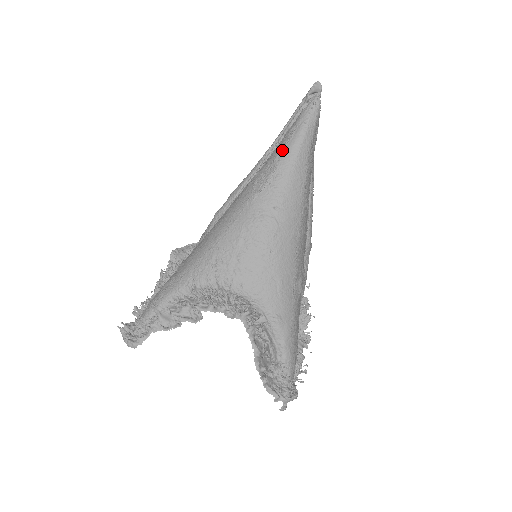
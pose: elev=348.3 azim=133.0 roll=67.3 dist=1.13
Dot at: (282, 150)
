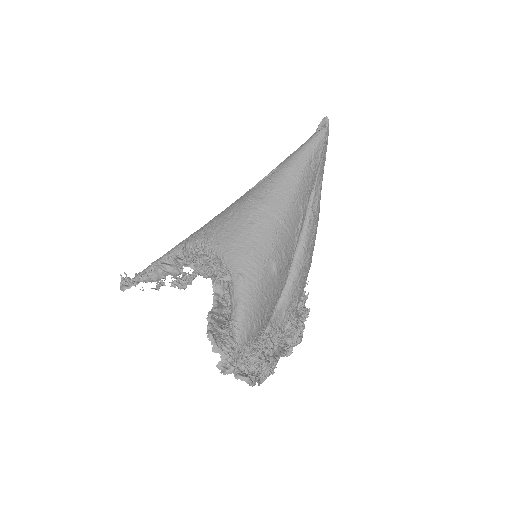
Dot at: (286, 159)
